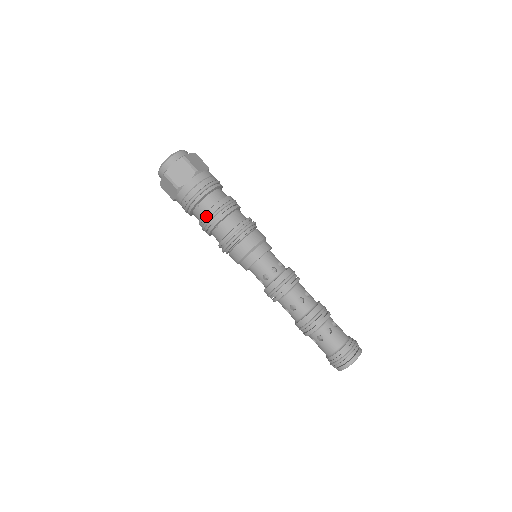
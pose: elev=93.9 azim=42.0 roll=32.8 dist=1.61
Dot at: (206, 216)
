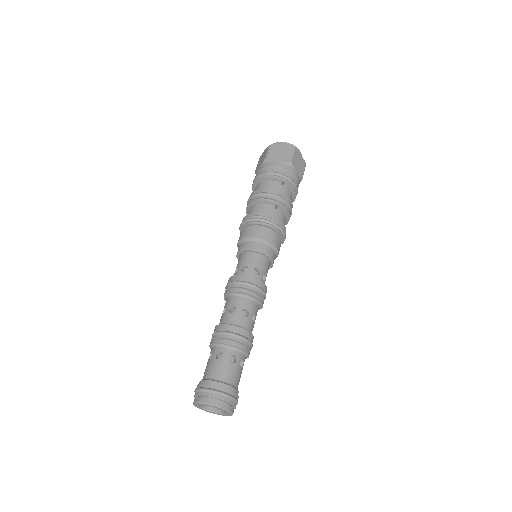
Dot at: (282, 194)
